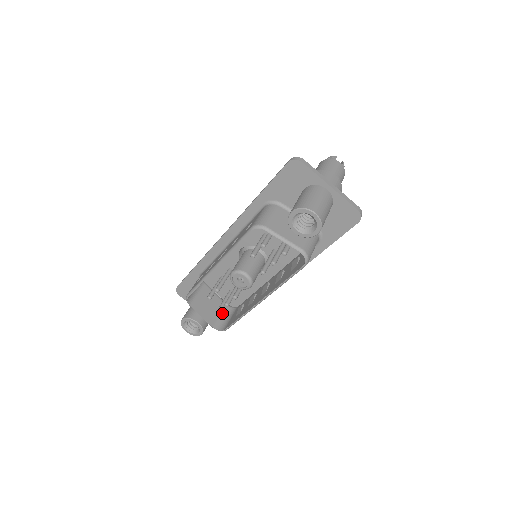
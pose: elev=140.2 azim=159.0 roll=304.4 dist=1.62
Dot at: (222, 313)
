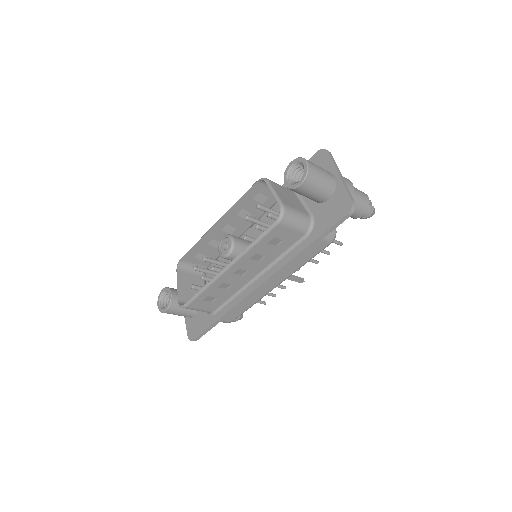
Dot at: occluded
